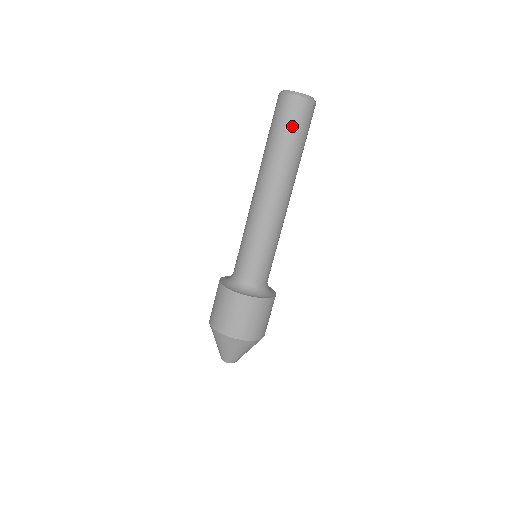
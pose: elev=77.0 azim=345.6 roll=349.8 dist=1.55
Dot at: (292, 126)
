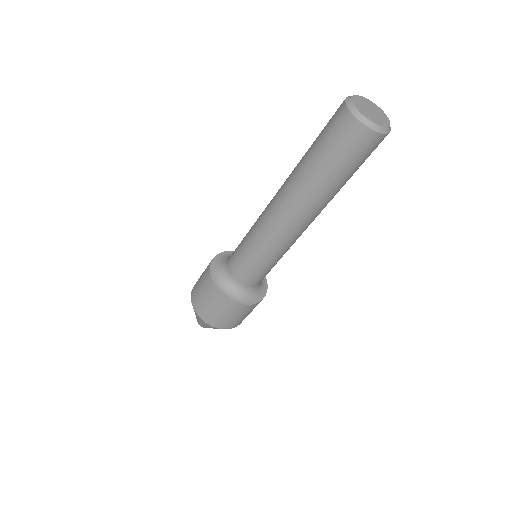
Dot at: (342, 159)
